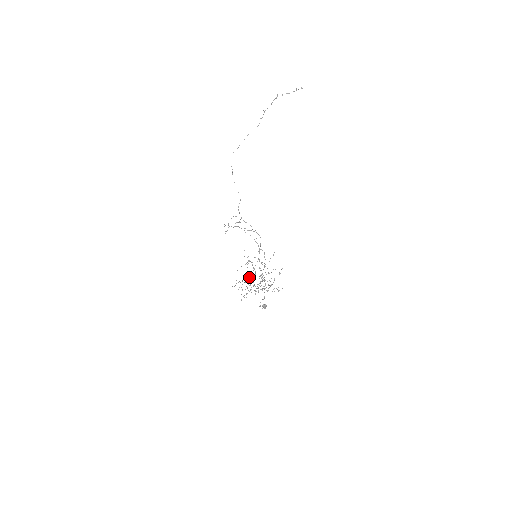
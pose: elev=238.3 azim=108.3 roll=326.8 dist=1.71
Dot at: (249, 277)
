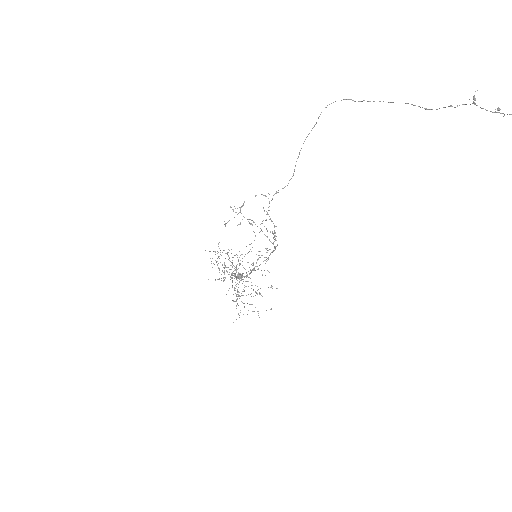
Dot at: (230, 269)
